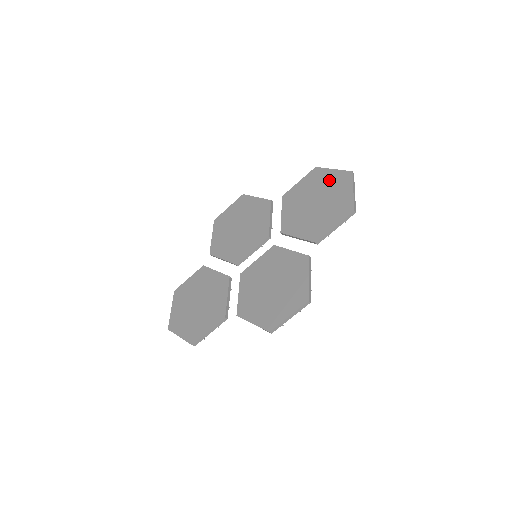
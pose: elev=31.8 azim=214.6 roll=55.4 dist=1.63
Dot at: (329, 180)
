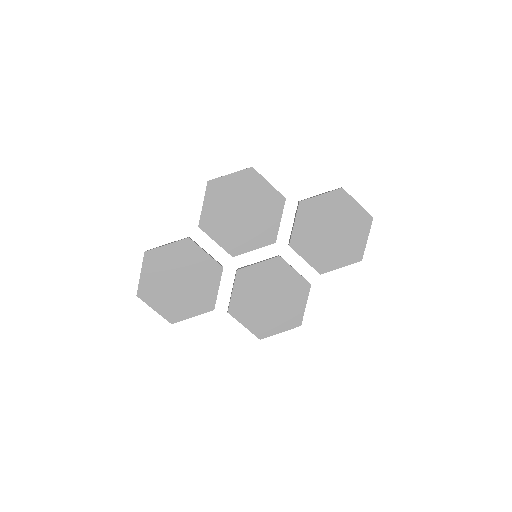
Dot at: (351, 214)
